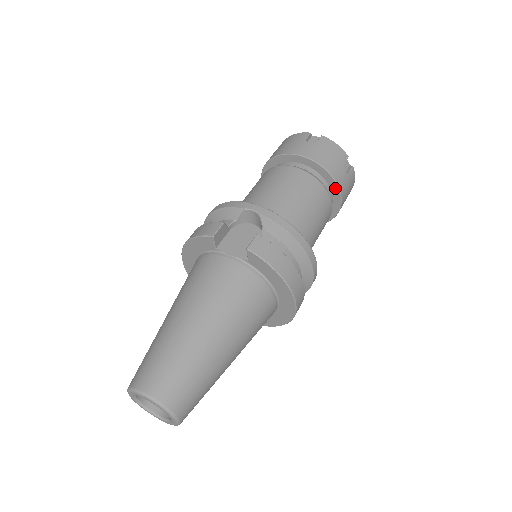
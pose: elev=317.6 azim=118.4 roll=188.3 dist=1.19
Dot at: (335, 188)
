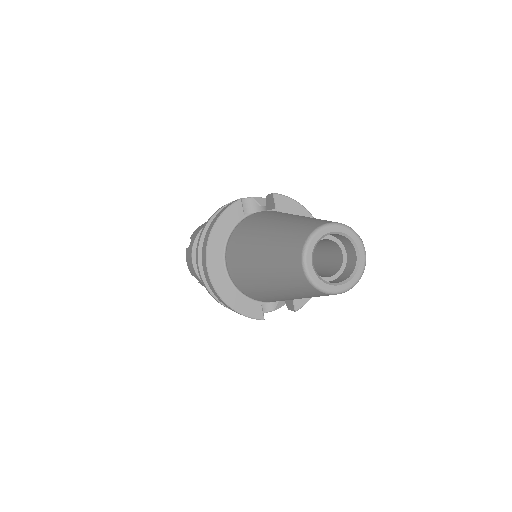
Dot at: occluded
